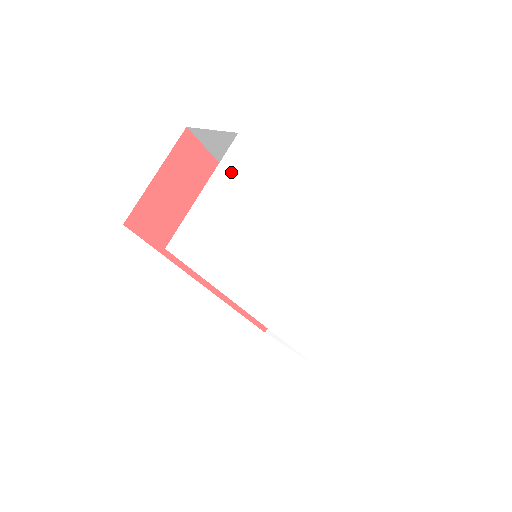
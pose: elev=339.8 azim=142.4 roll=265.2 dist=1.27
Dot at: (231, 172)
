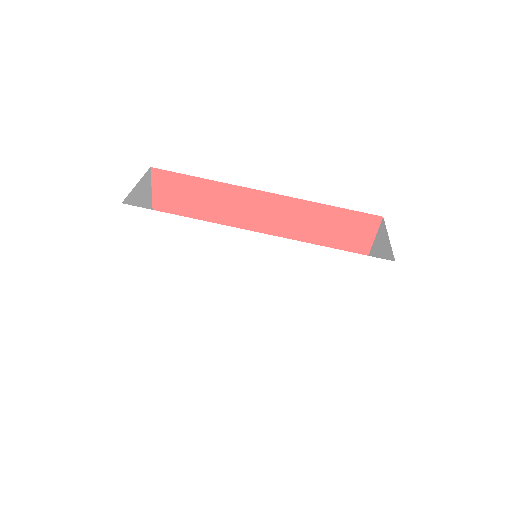
Dot at: (139, 232)
